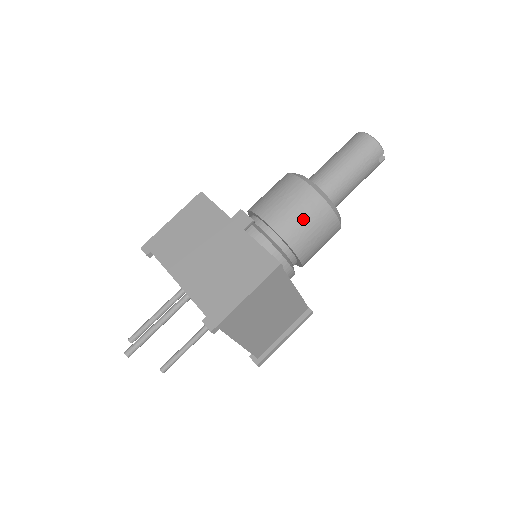
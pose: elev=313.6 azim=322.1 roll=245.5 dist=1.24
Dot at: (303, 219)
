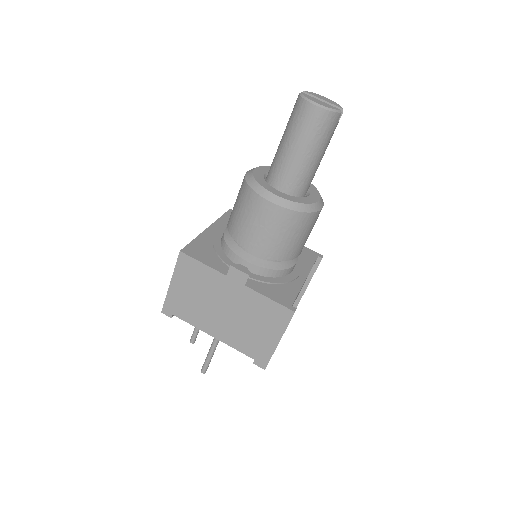
Dot at: (289, 238)
